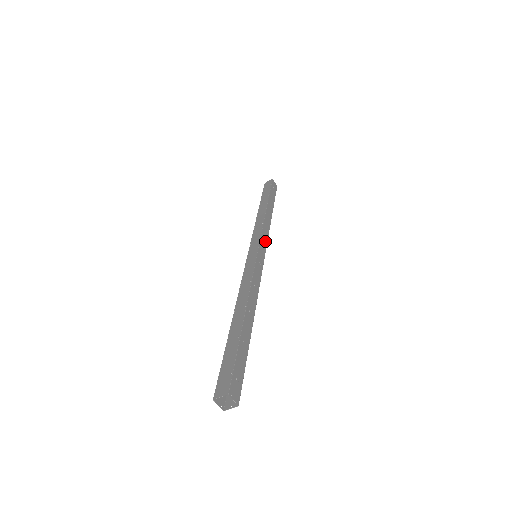
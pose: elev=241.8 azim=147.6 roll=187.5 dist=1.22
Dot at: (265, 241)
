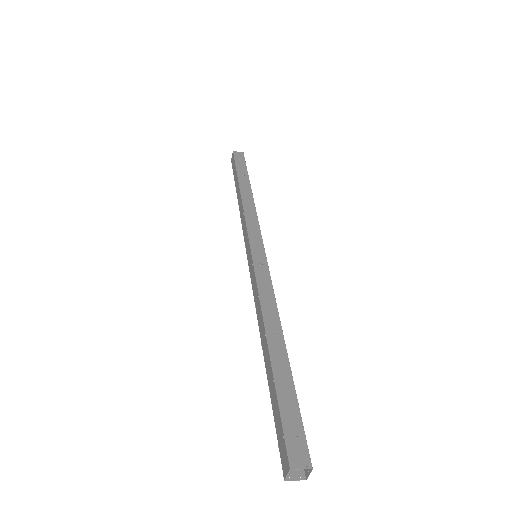
Dot at: (256, 230)
